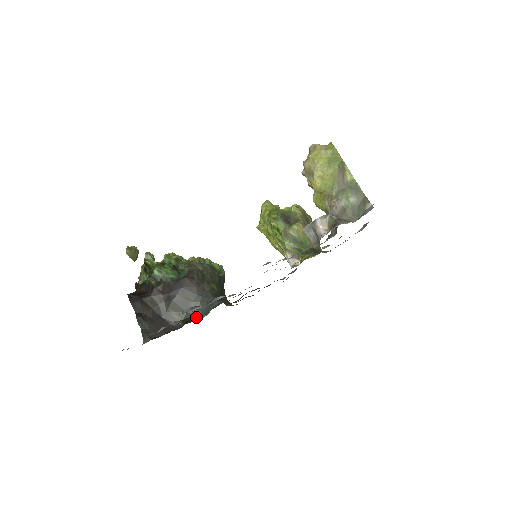
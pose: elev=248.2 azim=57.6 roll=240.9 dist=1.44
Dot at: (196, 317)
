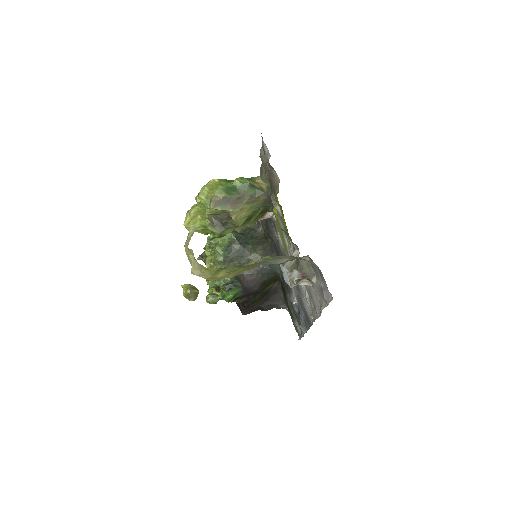
Dot at: (278, 275)
